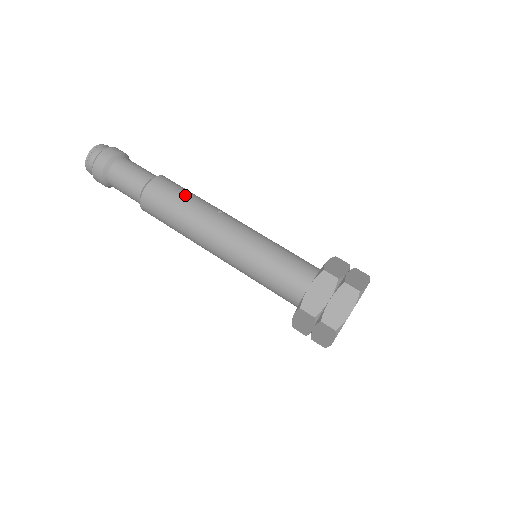
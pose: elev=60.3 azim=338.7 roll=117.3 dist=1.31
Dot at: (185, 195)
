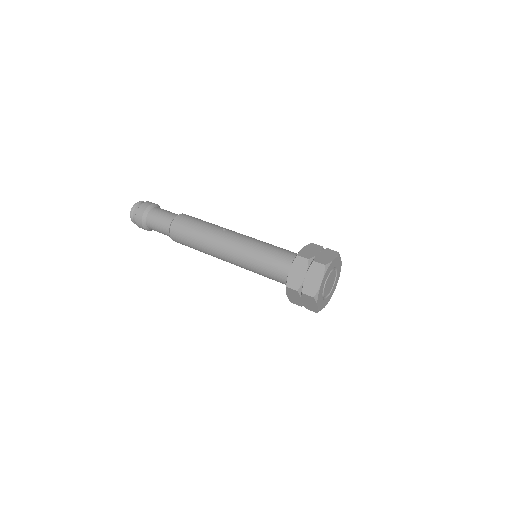
Dot at: (198, 224)
